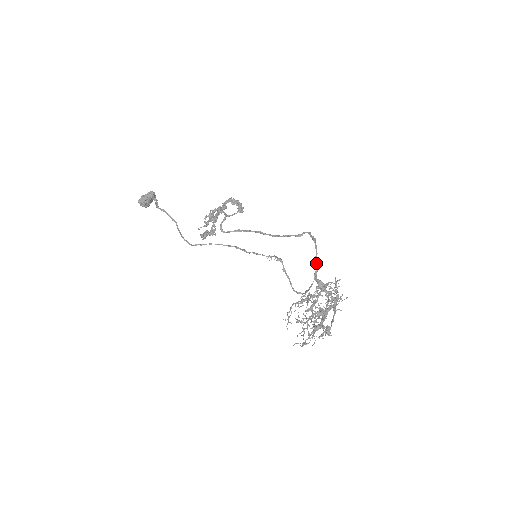
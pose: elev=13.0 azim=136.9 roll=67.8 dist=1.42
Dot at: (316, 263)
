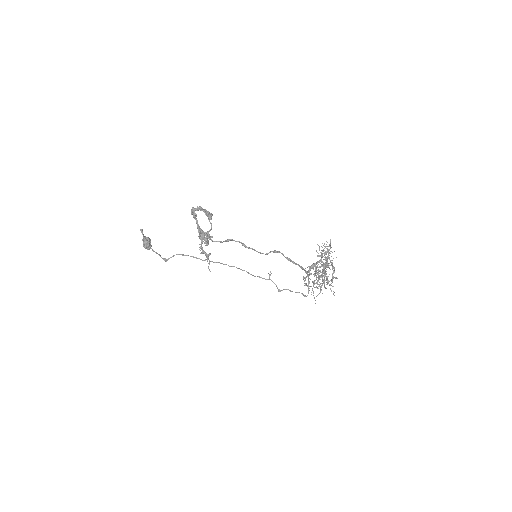
Dot at: (302, 269)
